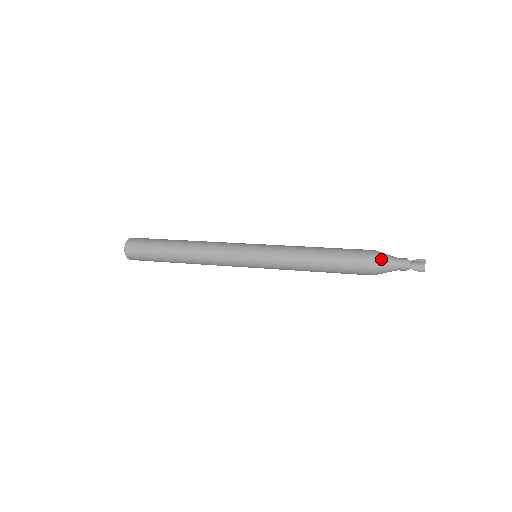
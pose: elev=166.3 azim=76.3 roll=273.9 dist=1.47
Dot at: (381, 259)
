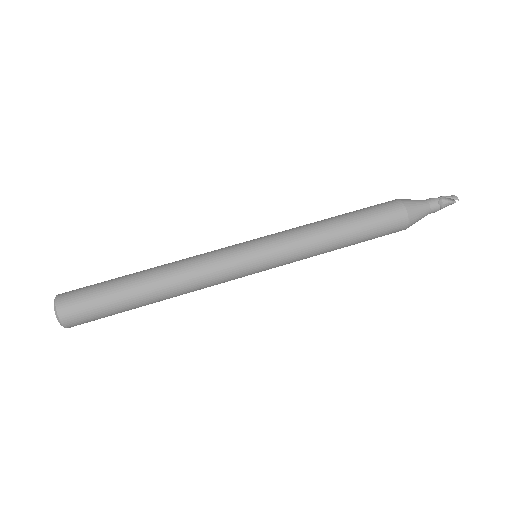
Dot at: occluded
